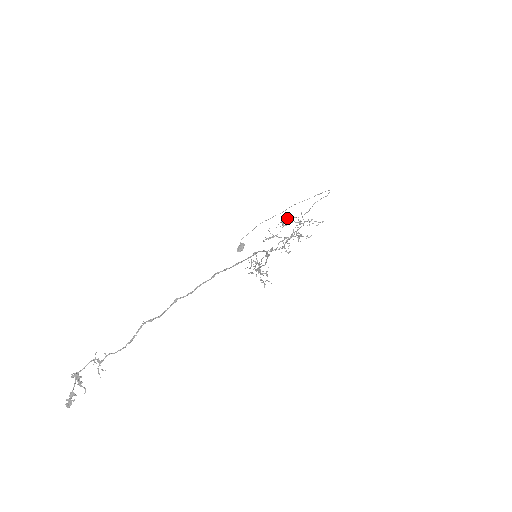
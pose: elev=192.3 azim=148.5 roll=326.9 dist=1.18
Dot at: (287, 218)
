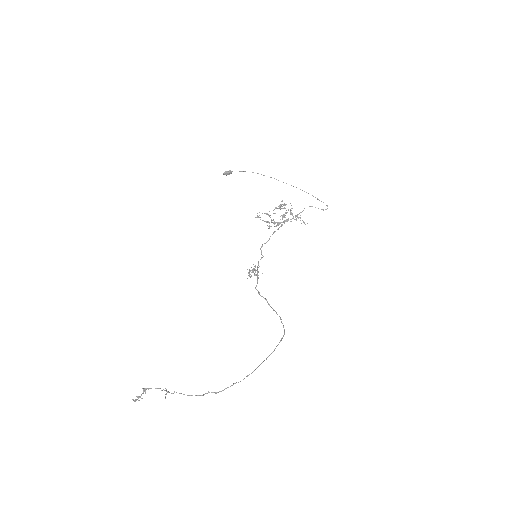
Dot at: (285, 204)
